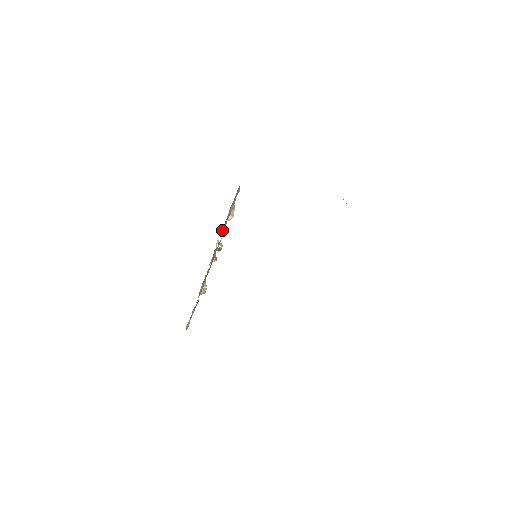
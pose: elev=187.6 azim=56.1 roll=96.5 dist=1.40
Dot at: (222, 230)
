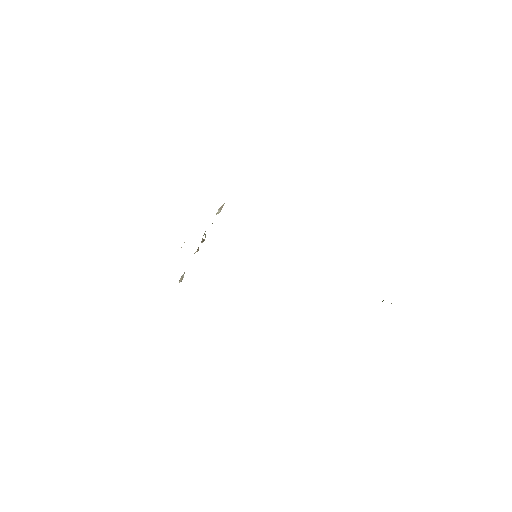
Dot at: occluded
